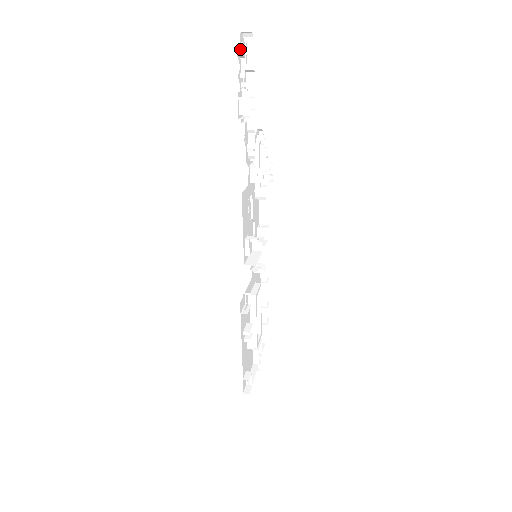
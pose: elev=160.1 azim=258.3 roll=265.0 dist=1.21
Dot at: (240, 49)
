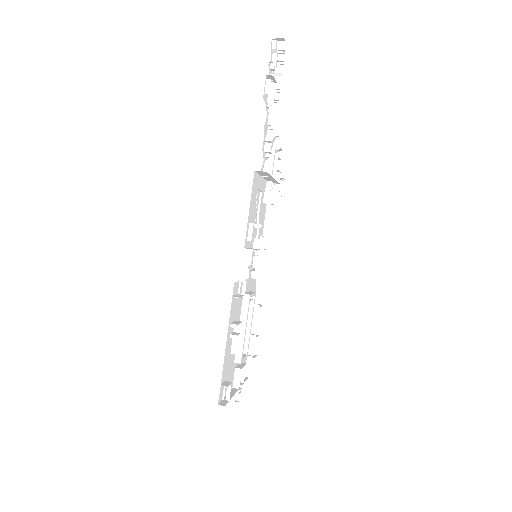
Dot at: (274, 43)
